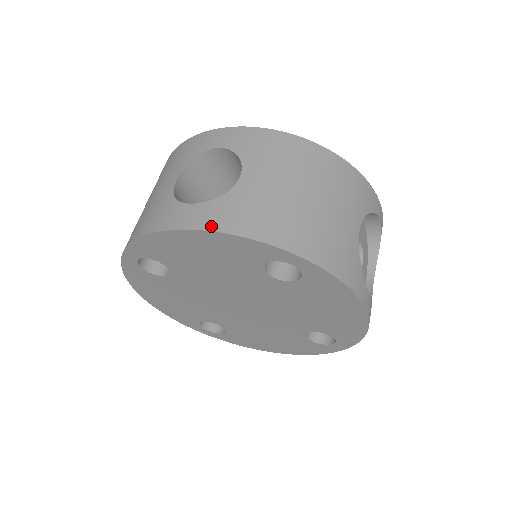
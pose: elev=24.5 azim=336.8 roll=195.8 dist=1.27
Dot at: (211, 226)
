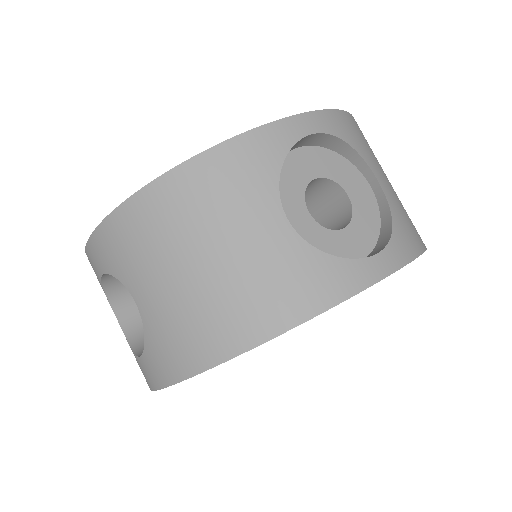
Dot at: (165, 381)
